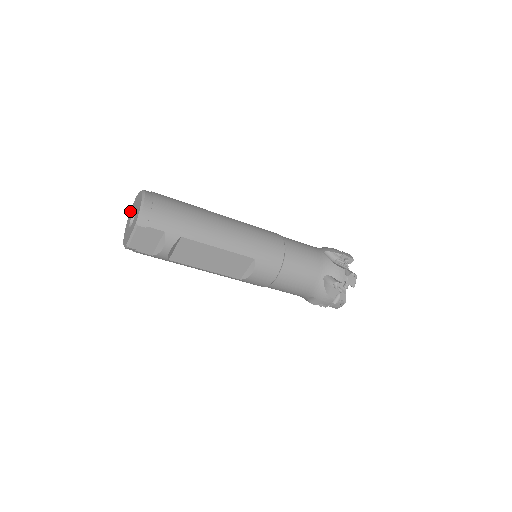
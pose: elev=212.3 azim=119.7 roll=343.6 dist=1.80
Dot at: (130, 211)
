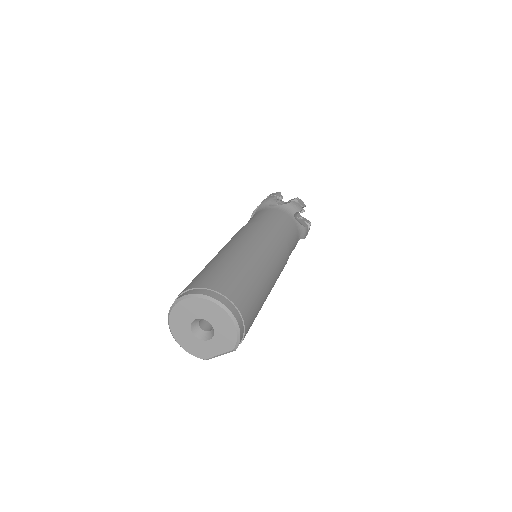
Dot at: (174, 308)
